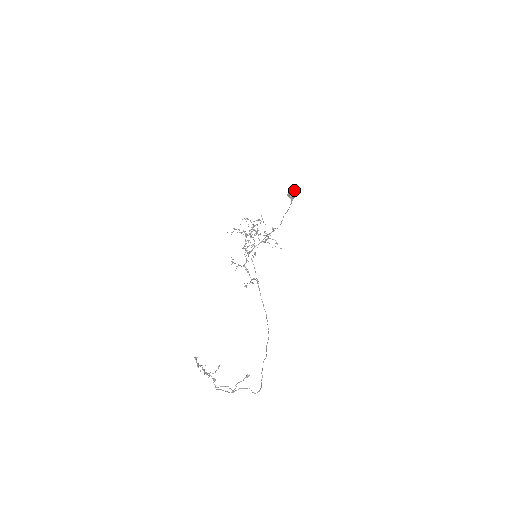
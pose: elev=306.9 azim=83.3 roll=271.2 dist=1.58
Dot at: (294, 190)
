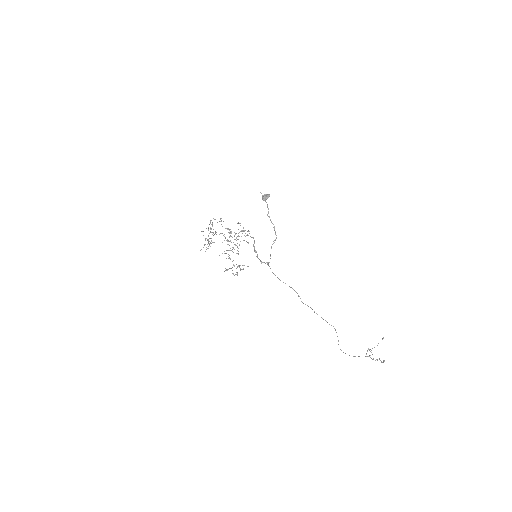
Dot at: (269, 194)
